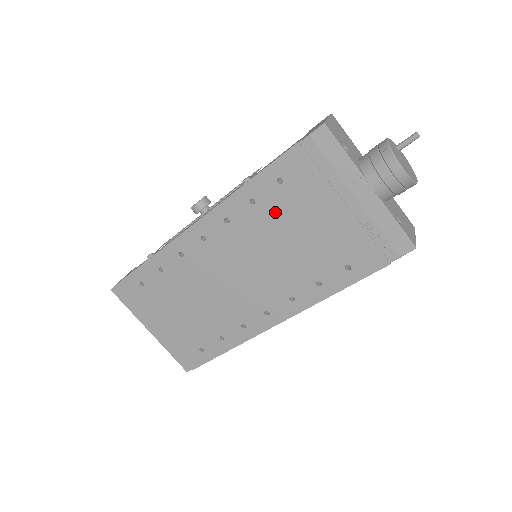
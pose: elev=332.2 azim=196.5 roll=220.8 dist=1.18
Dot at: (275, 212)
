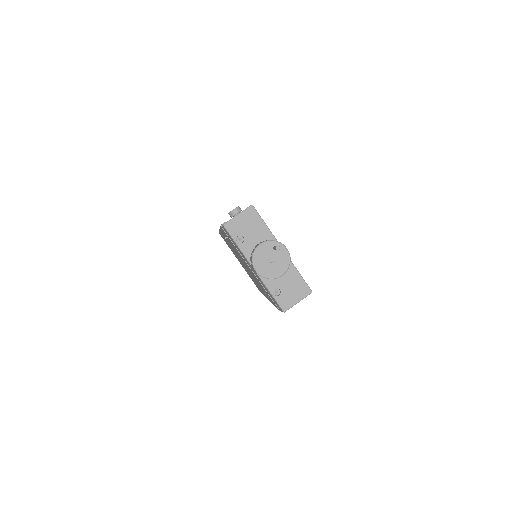
Dot at: occluded
